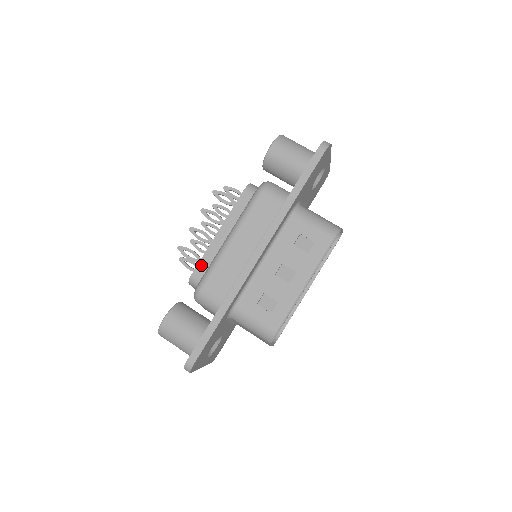
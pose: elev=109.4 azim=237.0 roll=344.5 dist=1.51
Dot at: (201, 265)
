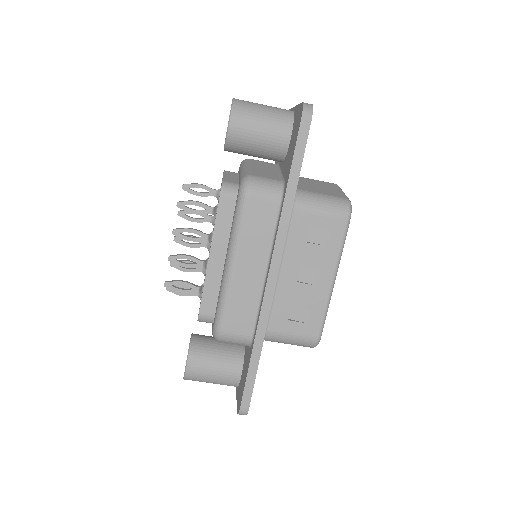
Dot at: (205, 300)
